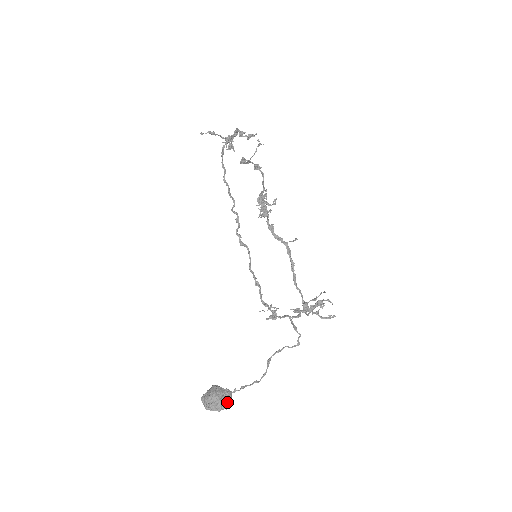
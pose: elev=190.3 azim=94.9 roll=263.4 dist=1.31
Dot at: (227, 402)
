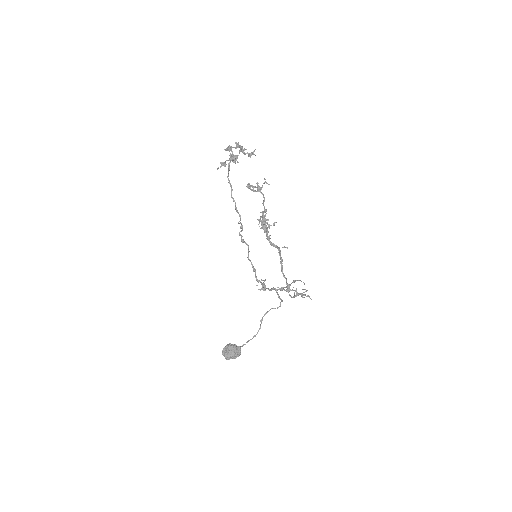
Dot at: (239, 354)
